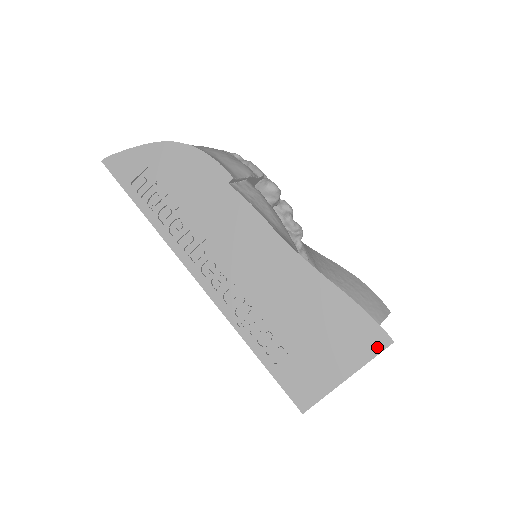
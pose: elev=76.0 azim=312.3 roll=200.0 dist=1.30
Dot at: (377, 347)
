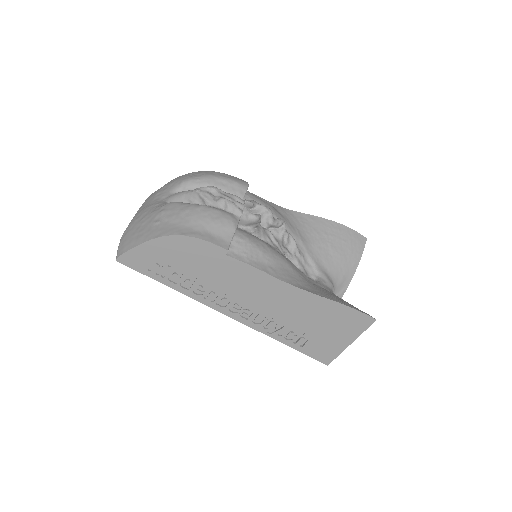
Dot at: (366, 325)
